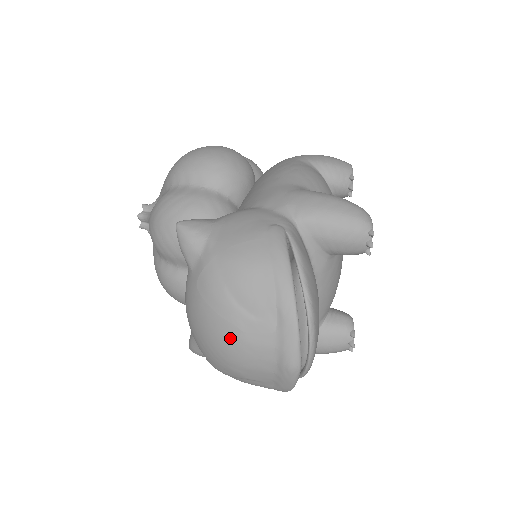
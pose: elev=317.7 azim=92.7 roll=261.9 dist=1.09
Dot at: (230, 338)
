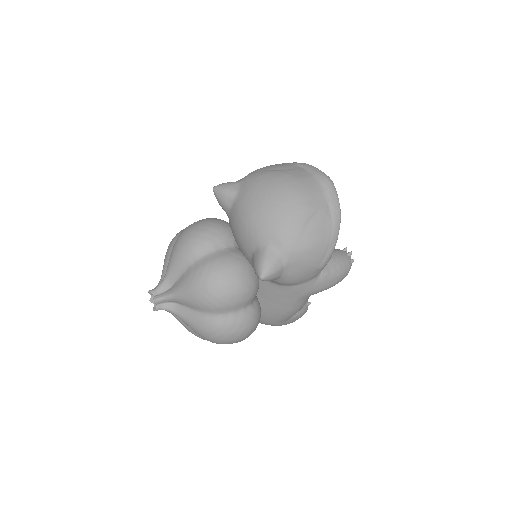
Dot at: (288, 181)
